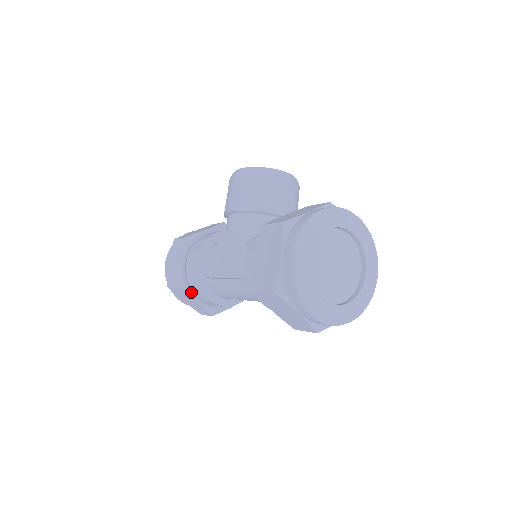
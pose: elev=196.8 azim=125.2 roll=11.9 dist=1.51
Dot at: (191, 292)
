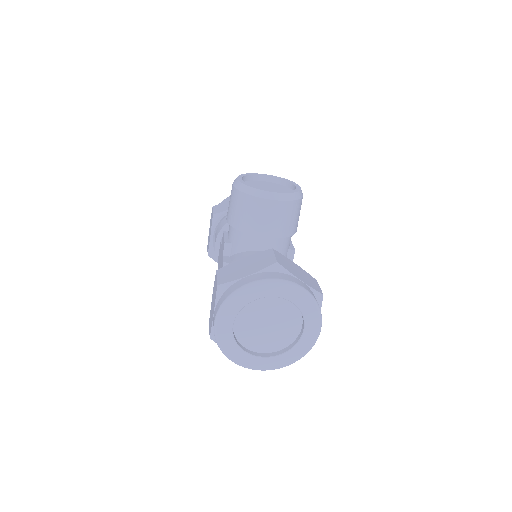
Dot at: occluded
